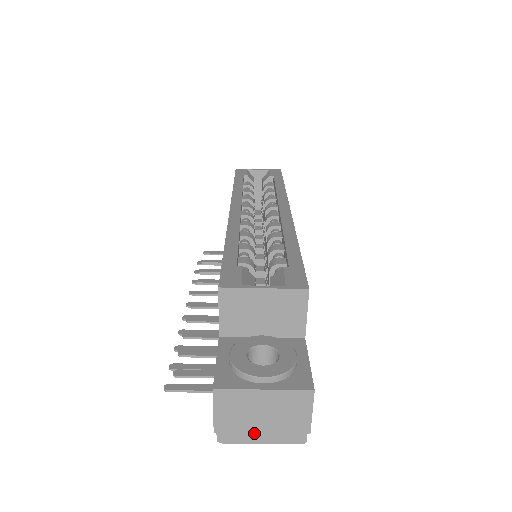
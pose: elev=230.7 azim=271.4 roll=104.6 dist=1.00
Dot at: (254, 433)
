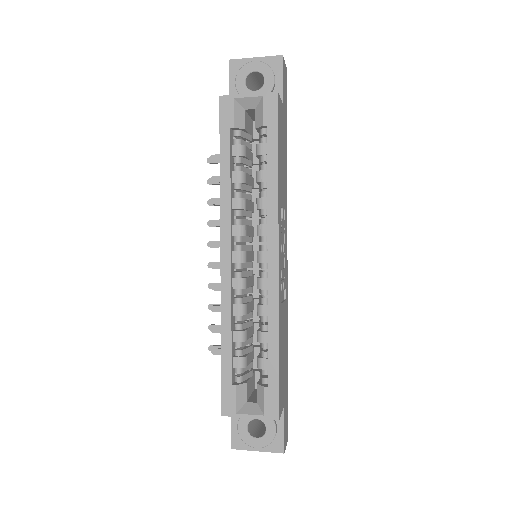
Dot at: occluded
